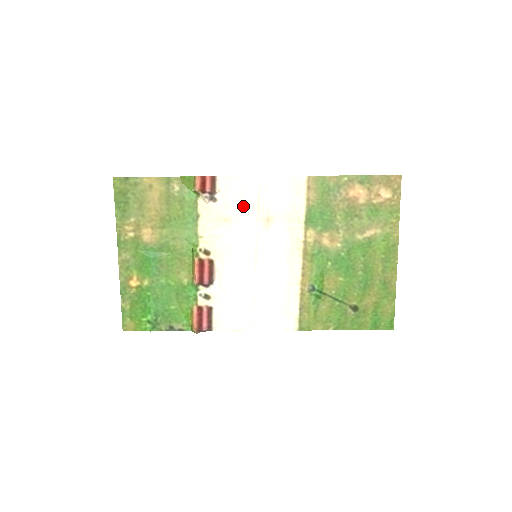
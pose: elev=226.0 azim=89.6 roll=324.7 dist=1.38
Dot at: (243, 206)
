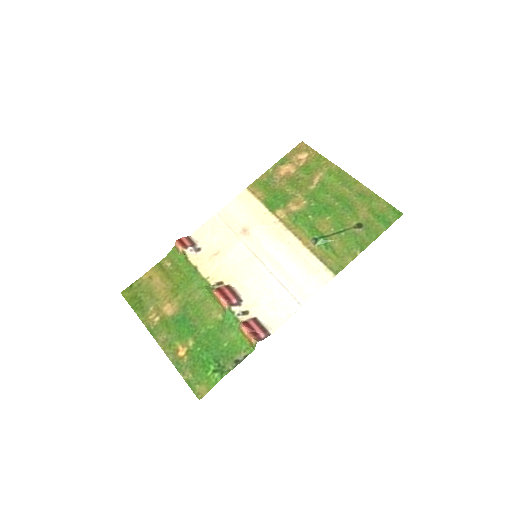
Dot at: (221, 237)
